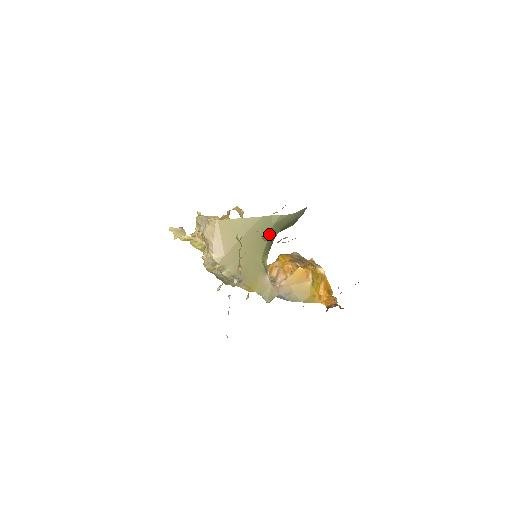
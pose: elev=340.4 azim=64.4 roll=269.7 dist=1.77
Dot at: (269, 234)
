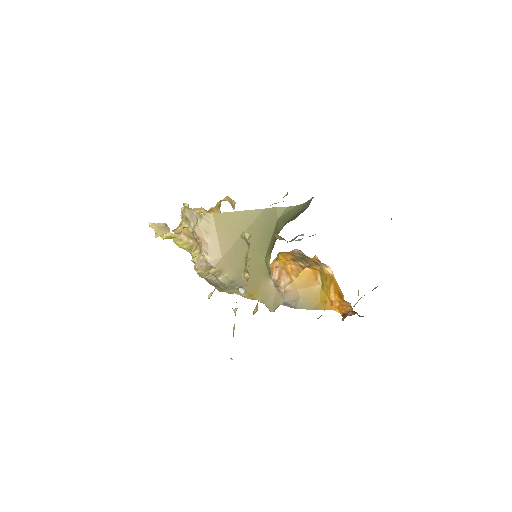
Dot at: (273, 230)
